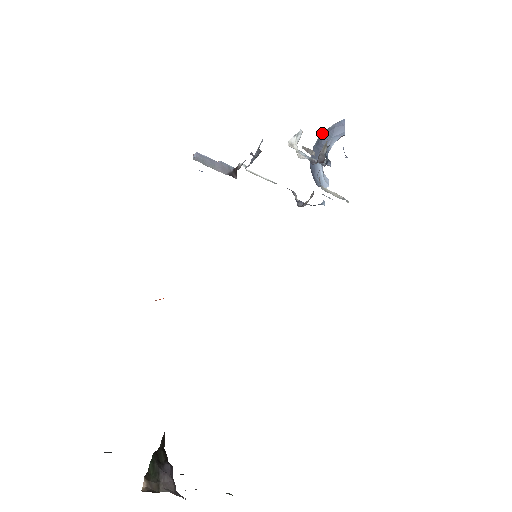
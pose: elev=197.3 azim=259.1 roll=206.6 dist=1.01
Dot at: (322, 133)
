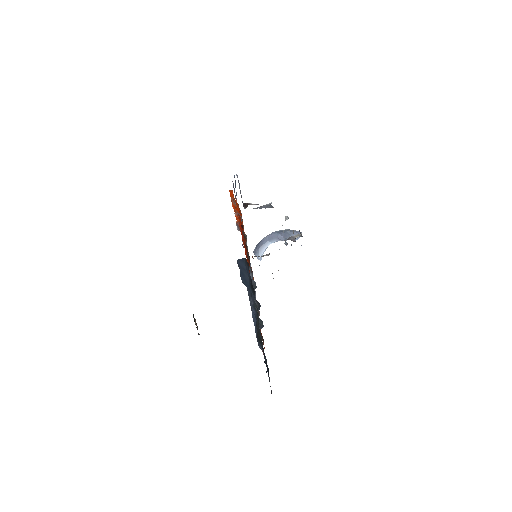
Dot at: (285, 229)
